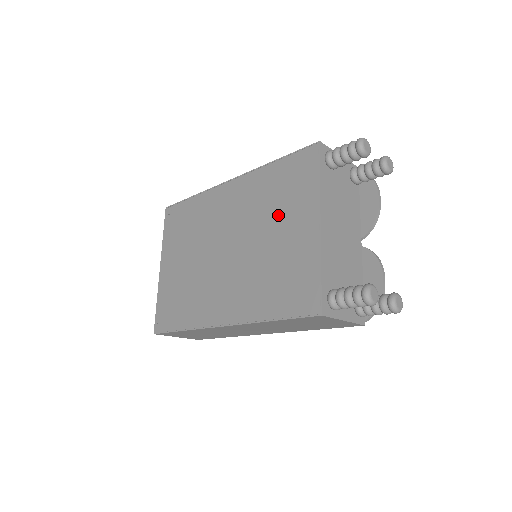
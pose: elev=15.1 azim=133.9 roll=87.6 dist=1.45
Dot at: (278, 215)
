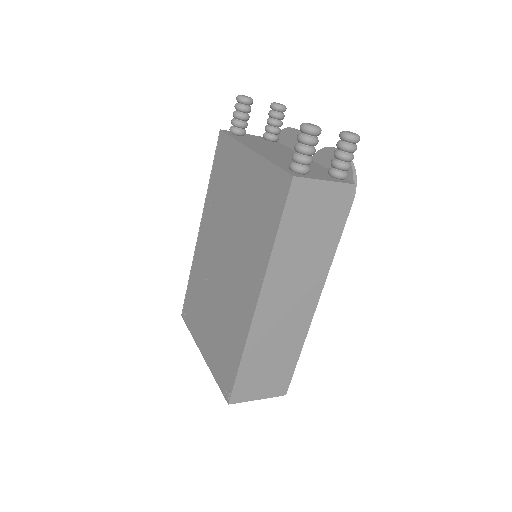
Dot at: (231, 191)
